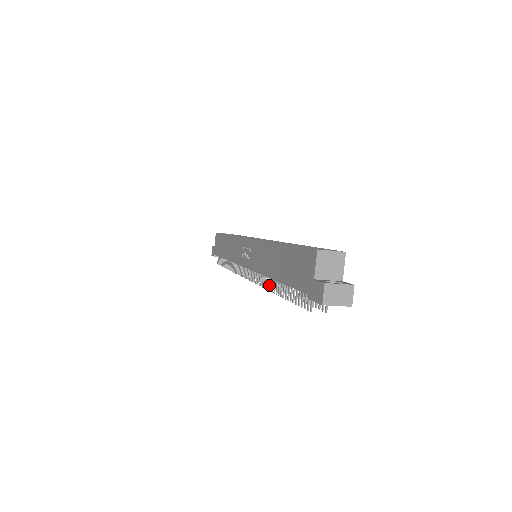
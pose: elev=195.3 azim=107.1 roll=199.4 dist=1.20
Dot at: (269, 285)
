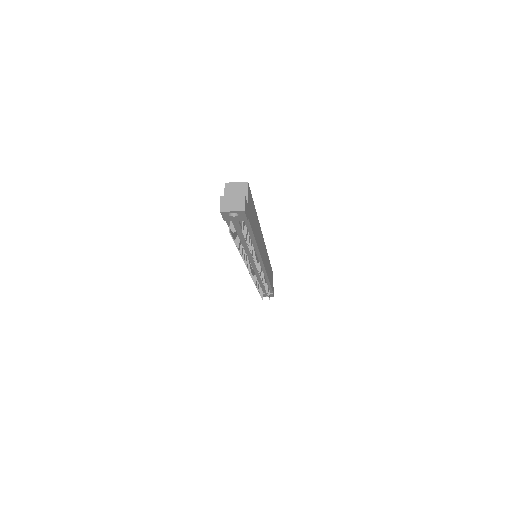
Dot at: (244, 257)
